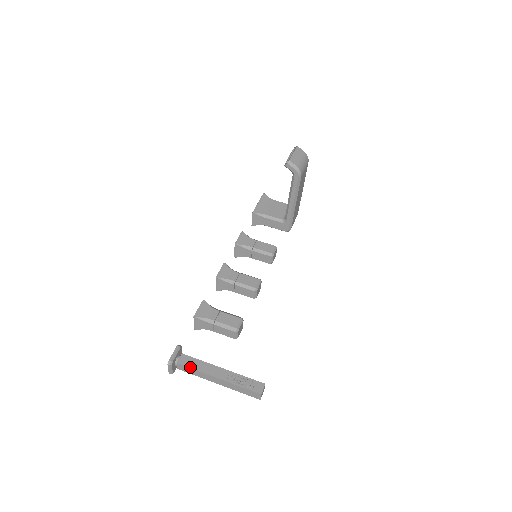
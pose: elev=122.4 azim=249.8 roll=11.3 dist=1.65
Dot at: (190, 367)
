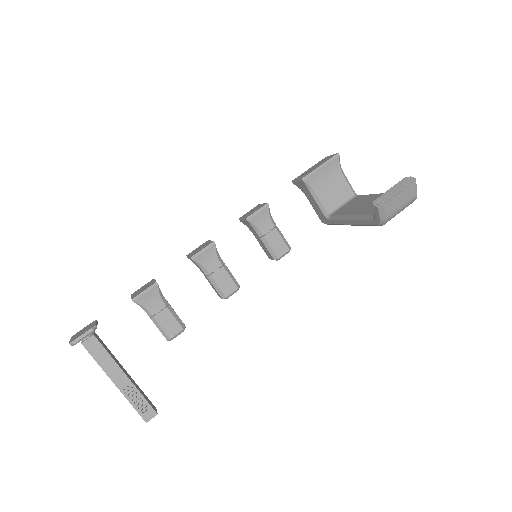
Dot at: (93, 356)
